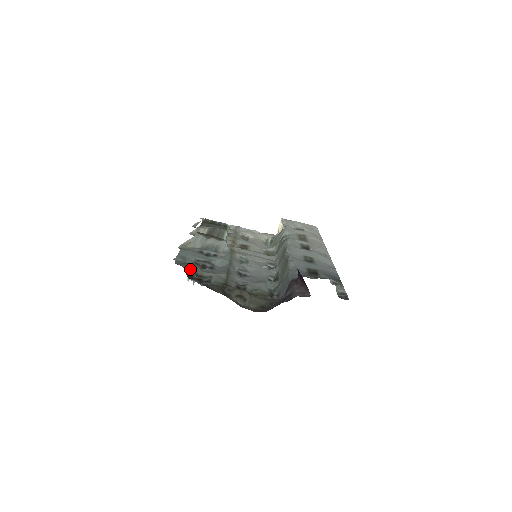
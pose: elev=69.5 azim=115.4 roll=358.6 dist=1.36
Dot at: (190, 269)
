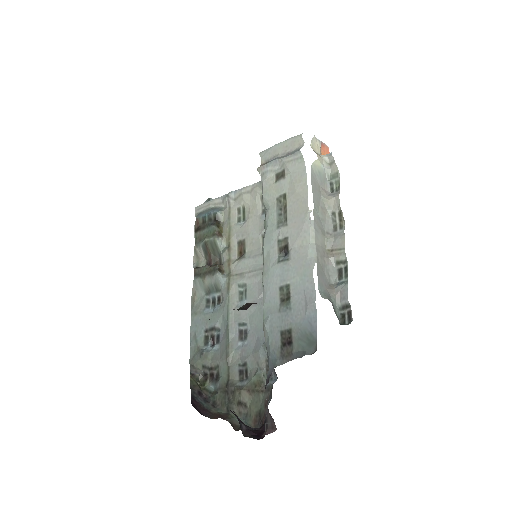
Dot at: (201, 365)
